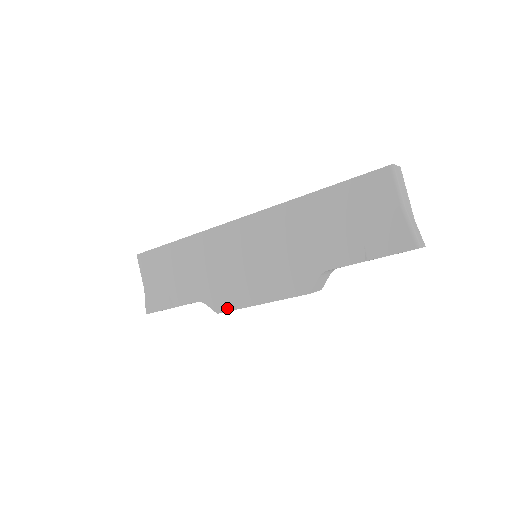
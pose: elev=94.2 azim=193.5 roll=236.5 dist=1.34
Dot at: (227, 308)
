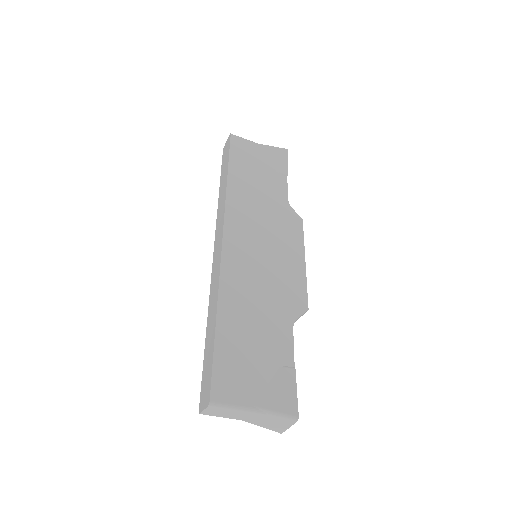
Dot at: occluded
